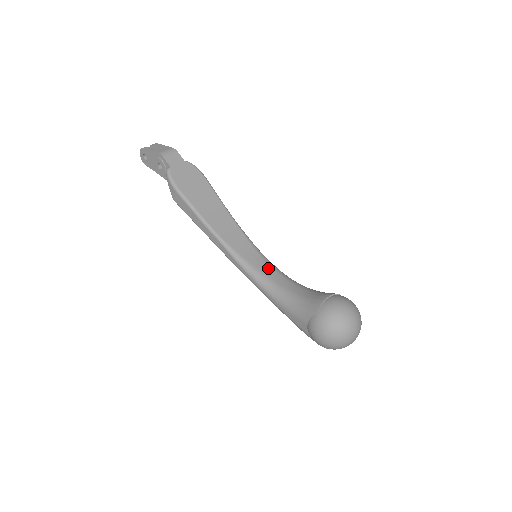
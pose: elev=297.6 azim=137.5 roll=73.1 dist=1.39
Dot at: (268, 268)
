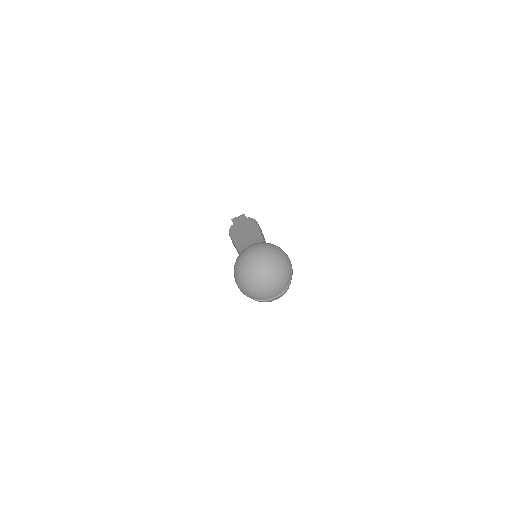
Dot at: occluded
